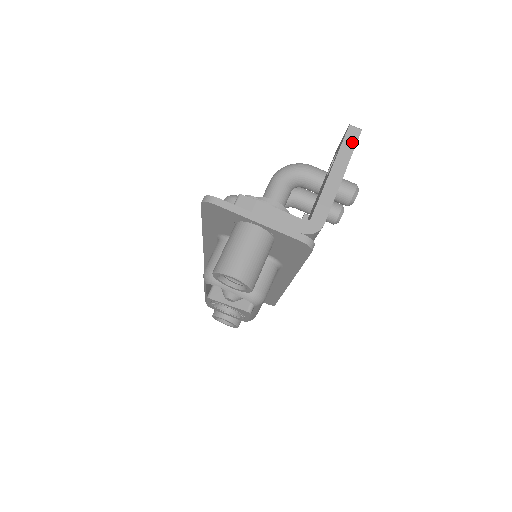
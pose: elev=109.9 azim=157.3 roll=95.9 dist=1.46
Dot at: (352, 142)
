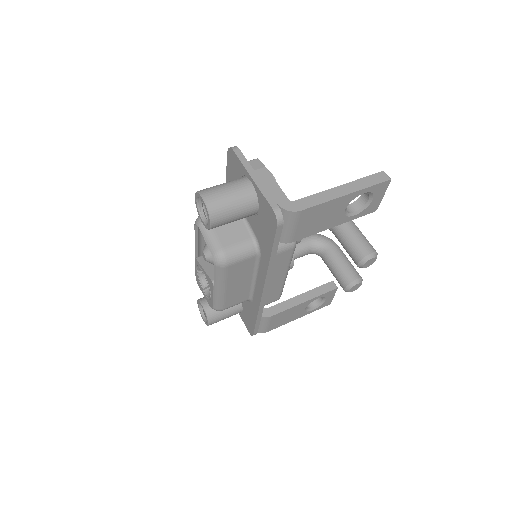
Dot at: (375, 181)
